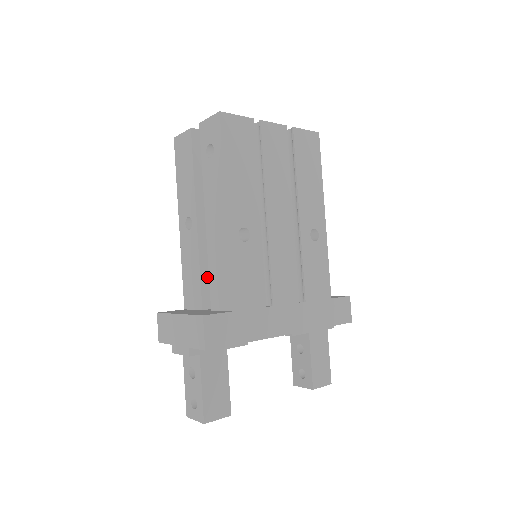
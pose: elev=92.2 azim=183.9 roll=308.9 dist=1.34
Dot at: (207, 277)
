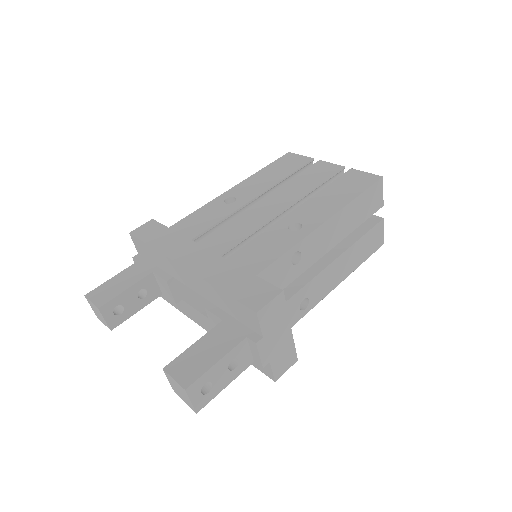
Dot at: occluded
